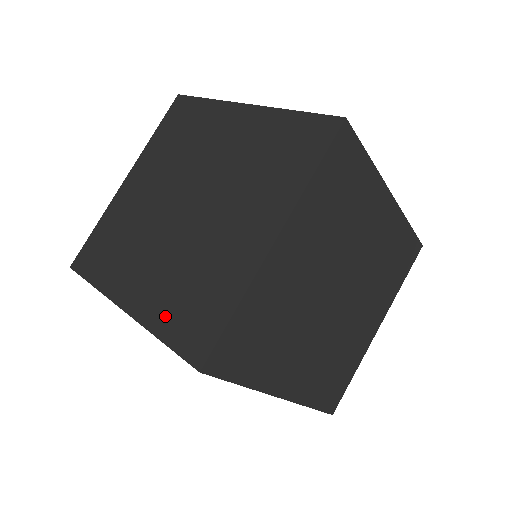
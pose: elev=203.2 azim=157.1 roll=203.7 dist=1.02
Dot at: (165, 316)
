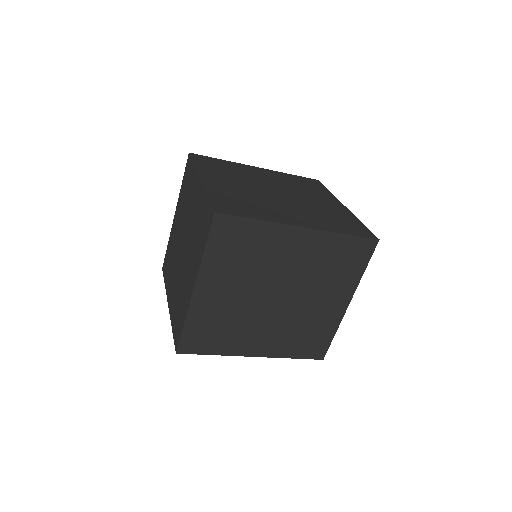
Dot at: (174, 316)
